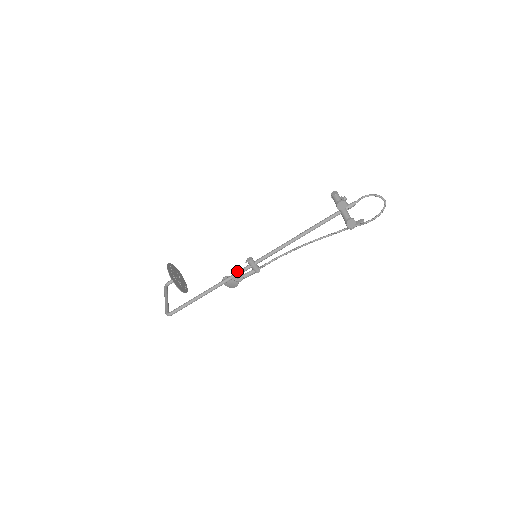
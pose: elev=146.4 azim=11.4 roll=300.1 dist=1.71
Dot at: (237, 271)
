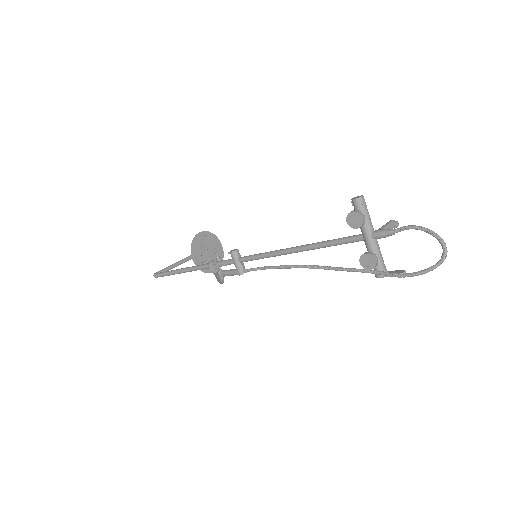
Dot at: occluded
